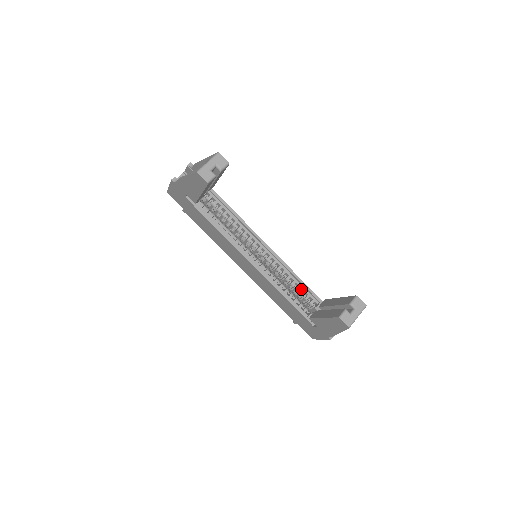
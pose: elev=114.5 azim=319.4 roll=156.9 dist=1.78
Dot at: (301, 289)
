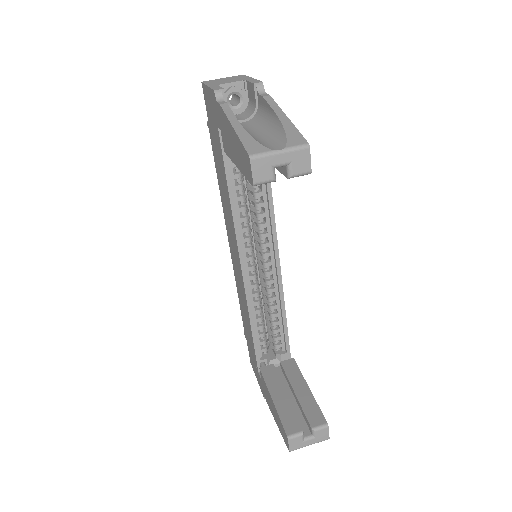
Dot at: (278, 324)
